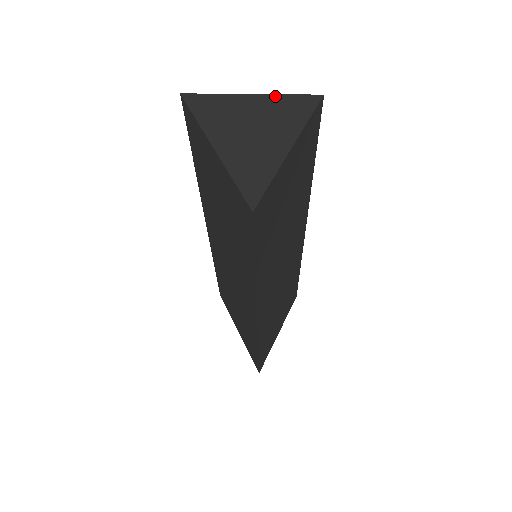
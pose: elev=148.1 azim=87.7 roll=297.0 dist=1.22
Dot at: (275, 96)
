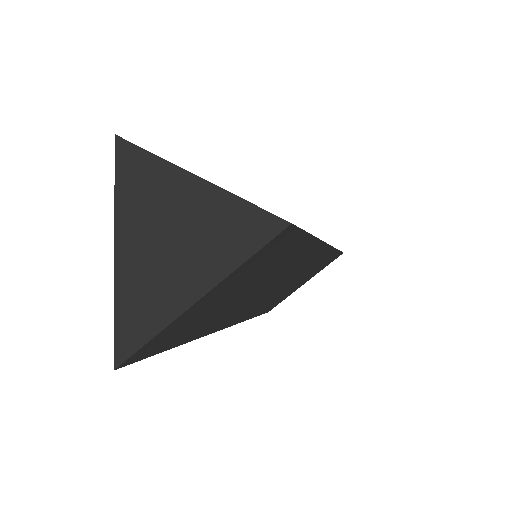
Dot at: (225, 195)
